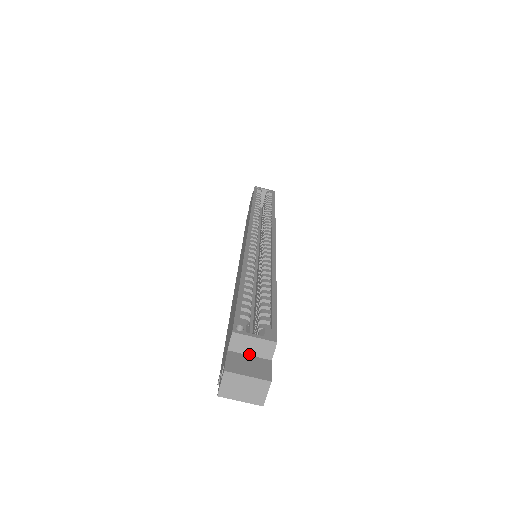
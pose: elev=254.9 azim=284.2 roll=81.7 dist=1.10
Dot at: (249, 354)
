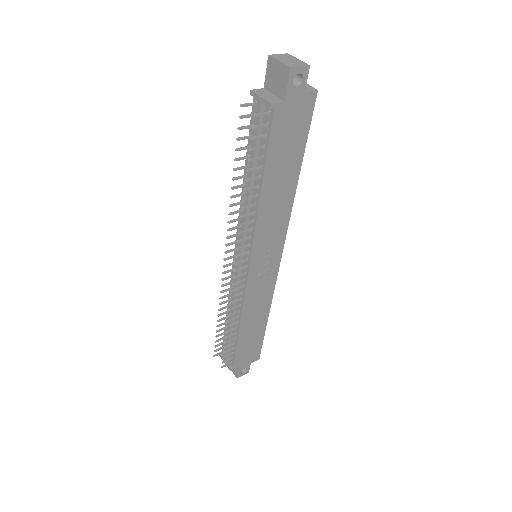
Dot at: occluded
